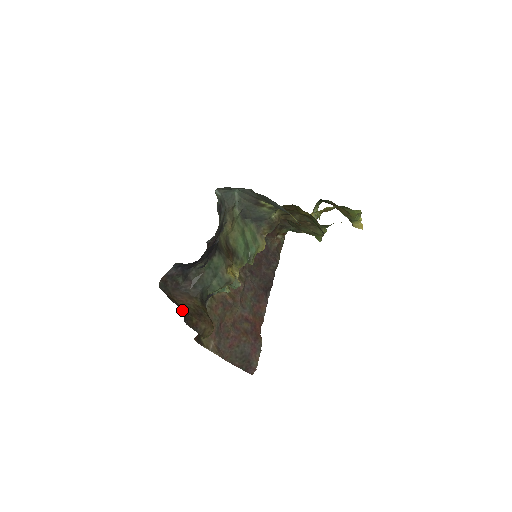
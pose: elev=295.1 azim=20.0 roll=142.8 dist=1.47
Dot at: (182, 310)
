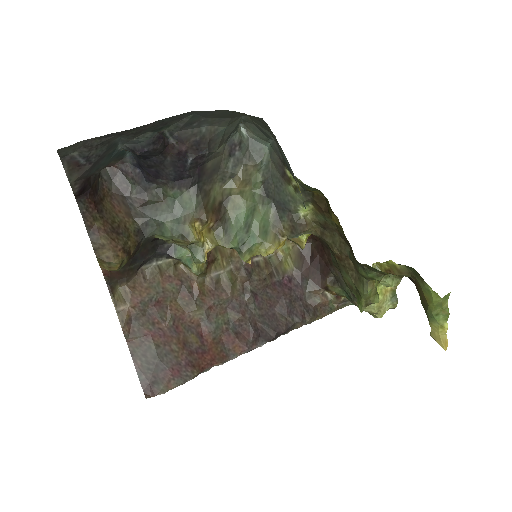
Dot at: (94, 200)
